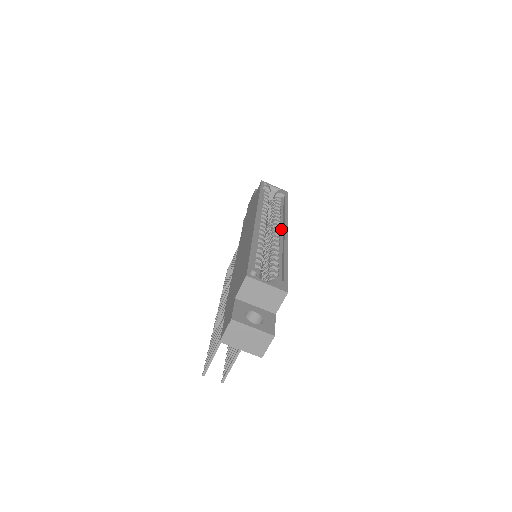
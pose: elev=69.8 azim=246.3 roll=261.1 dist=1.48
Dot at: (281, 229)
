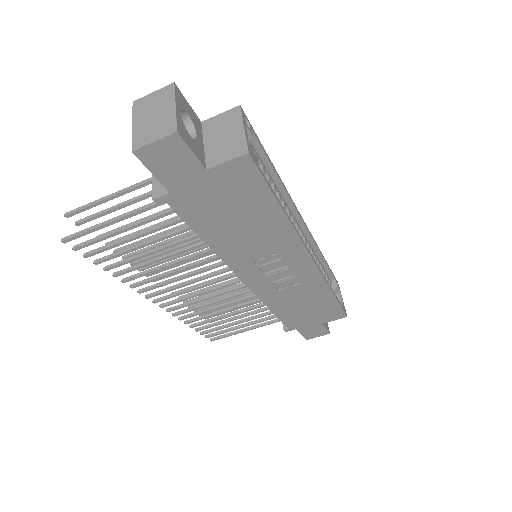
Dot at: occluded
